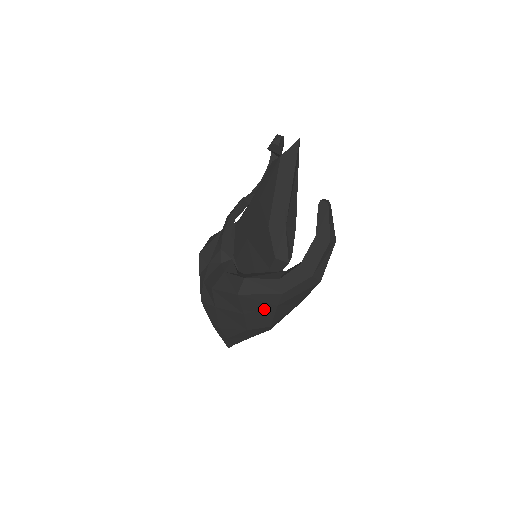
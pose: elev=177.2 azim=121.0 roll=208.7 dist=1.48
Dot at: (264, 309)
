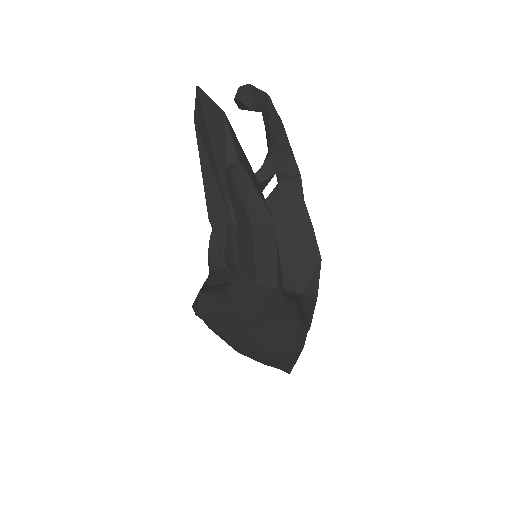
Dot at: (238, 331)
